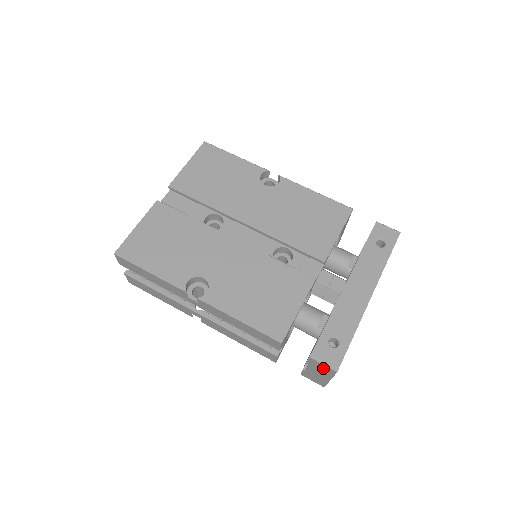
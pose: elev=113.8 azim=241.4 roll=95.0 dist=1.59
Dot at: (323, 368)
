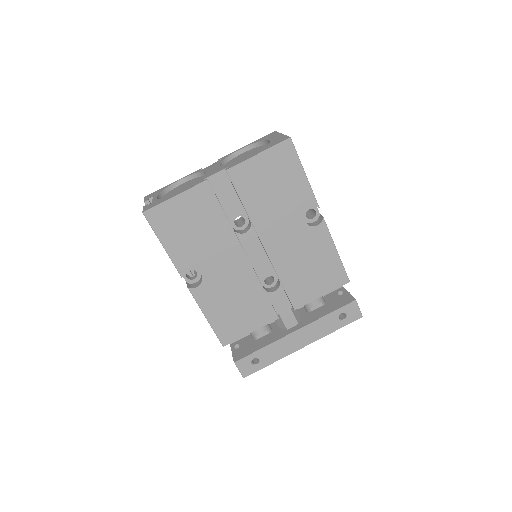
Dot at: occluded
